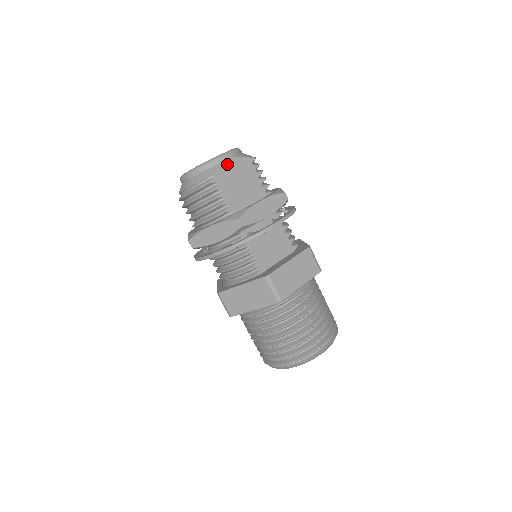
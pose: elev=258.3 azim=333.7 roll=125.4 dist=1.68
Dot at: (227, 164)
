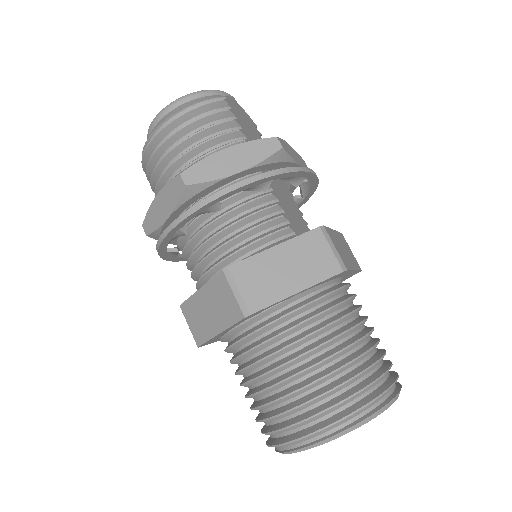
Dot at: (235, 103)
